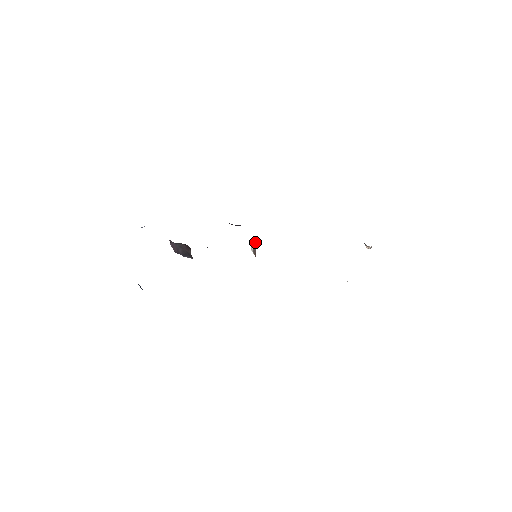
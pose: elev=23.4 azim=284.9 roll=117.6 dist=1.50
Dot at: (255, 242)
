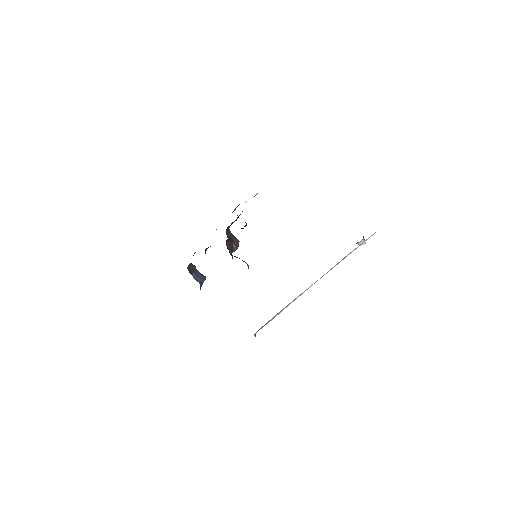
Dot at: occluded
